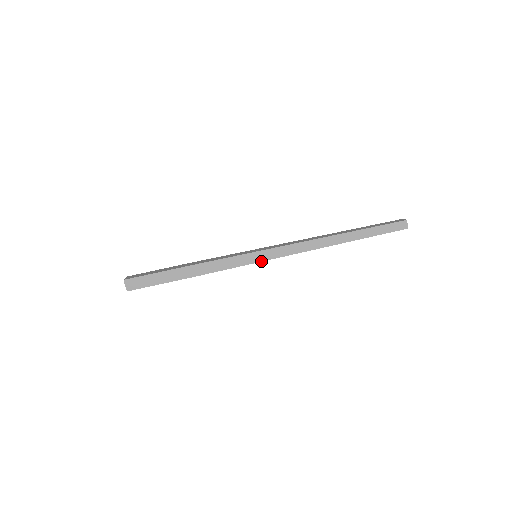
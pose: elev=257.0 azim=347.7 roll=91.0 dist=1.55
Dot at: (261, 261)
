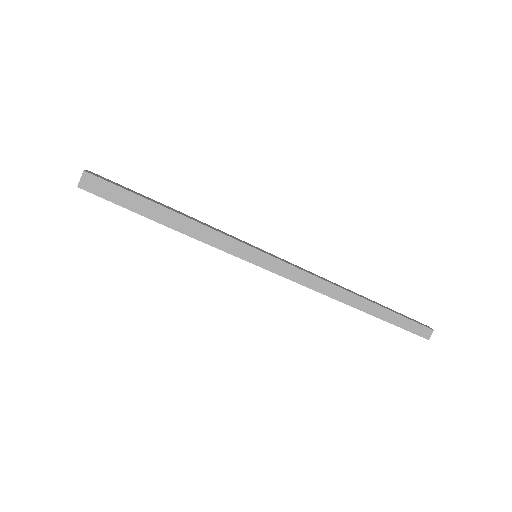
Dot at: (259, 265)
